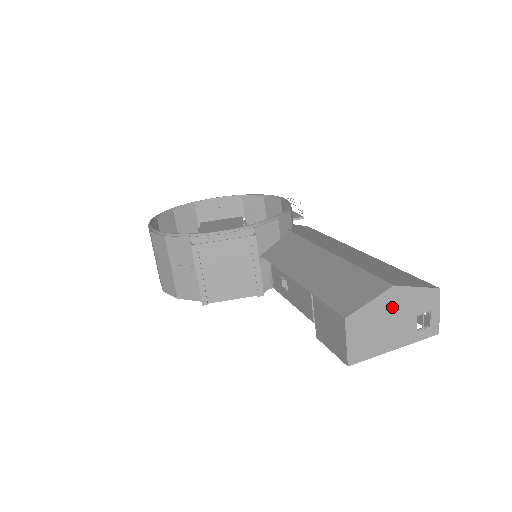
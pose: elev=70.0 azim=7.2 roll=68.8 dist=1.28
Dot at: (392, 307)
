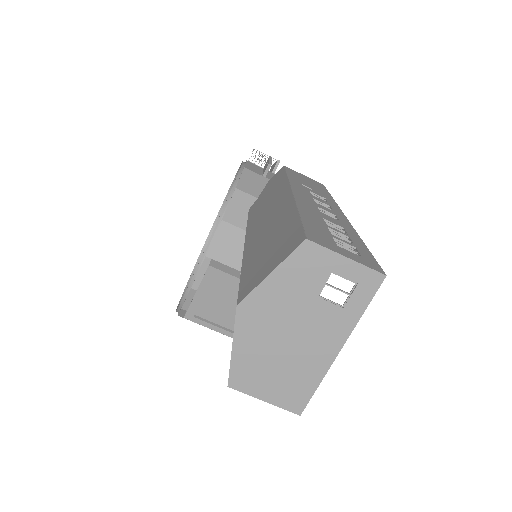
Dot at: (268, 323)
